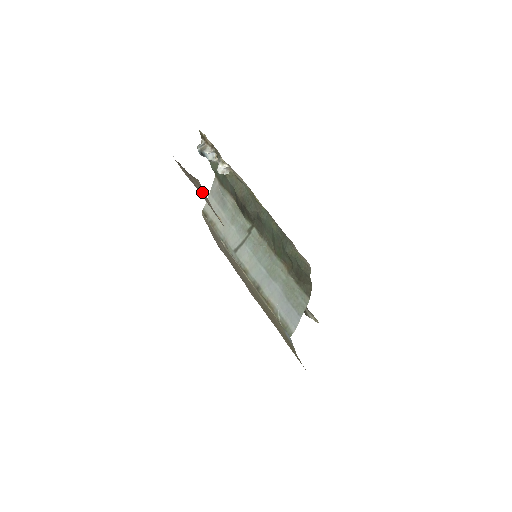
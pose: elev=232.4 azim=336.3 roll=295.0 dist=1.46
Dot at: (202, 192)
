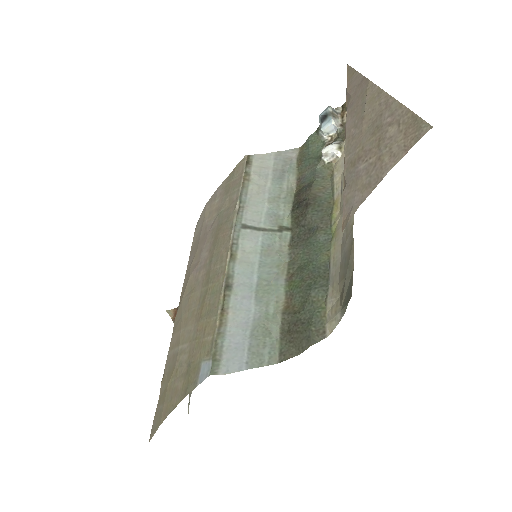
Dot at: (397, 141)
